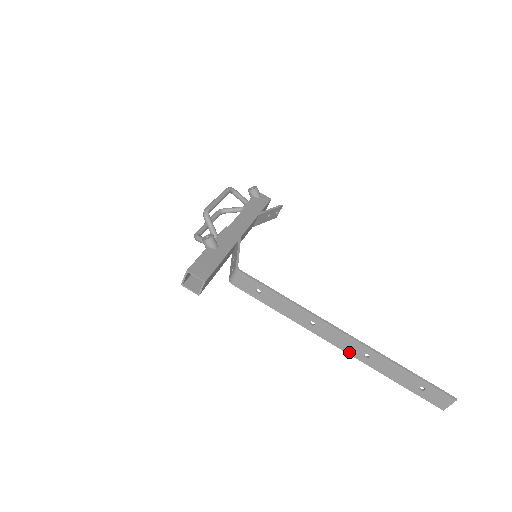
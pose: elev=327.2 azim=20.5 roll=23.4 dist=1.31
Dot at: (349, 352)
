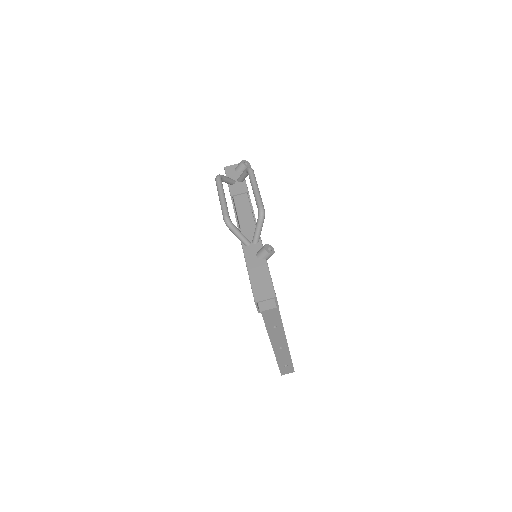
Dot at: (274, 345)
